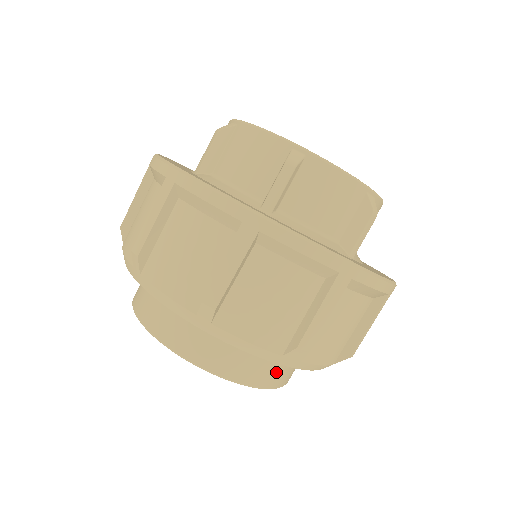
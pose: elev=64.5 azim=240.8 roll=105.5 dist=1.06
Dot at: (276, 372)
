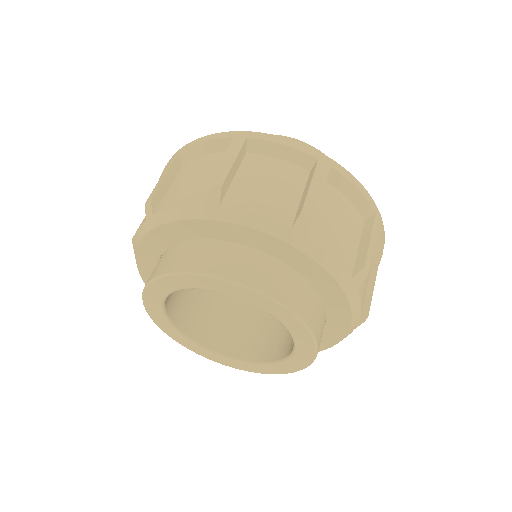
Dot at: (296, 293)
